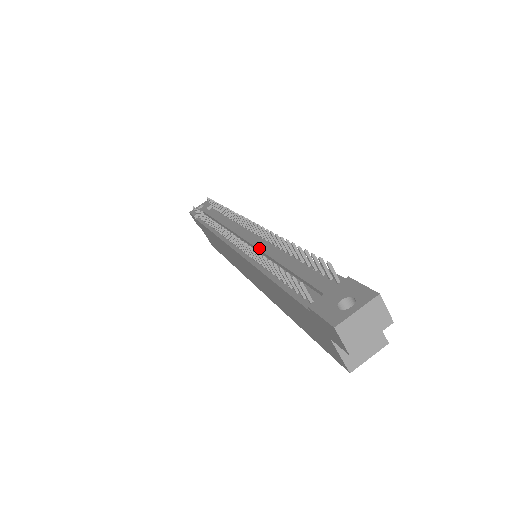
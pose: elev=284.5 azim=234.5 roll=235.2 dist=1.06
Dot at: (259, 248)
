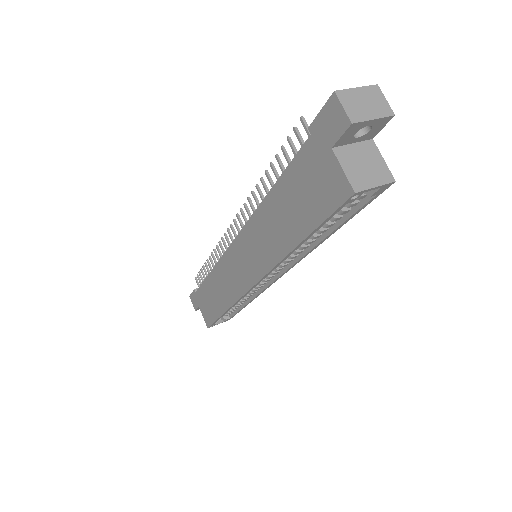
Dot at: occluded
